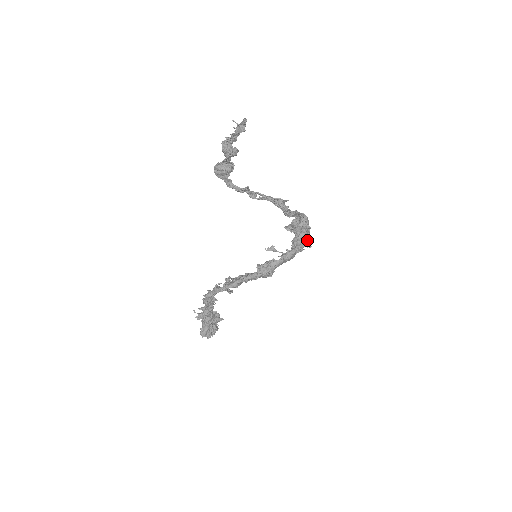
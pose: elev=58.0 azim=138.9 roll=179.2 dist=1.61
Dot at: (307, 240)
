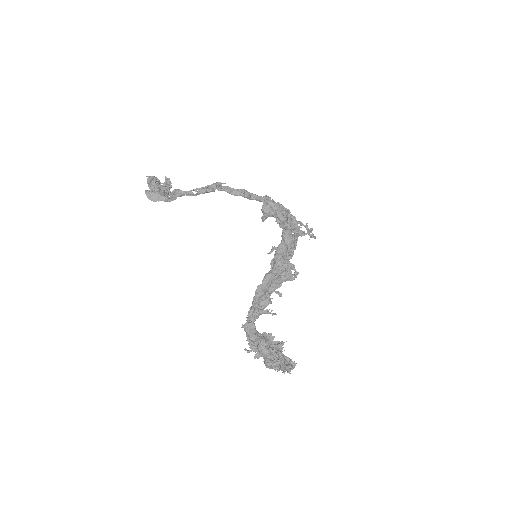
Dot at: (298, 222)
